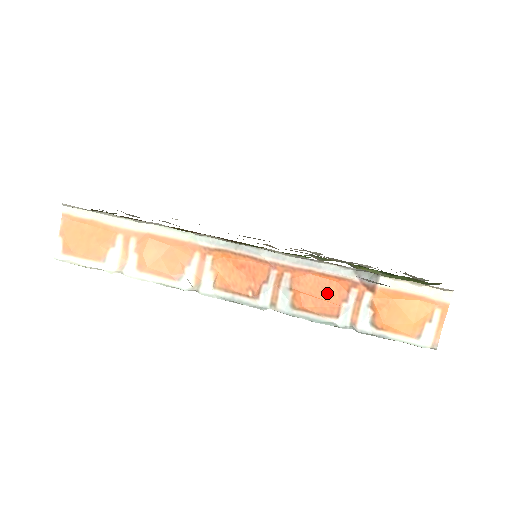
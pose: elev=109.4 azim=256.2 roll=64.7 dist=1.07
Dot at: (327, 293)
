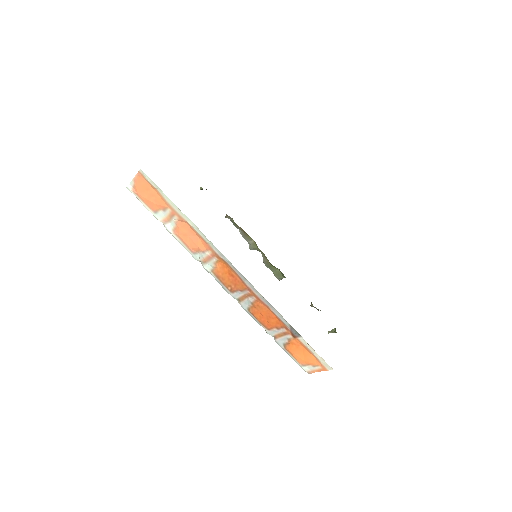
Dot at: (270, 319)
